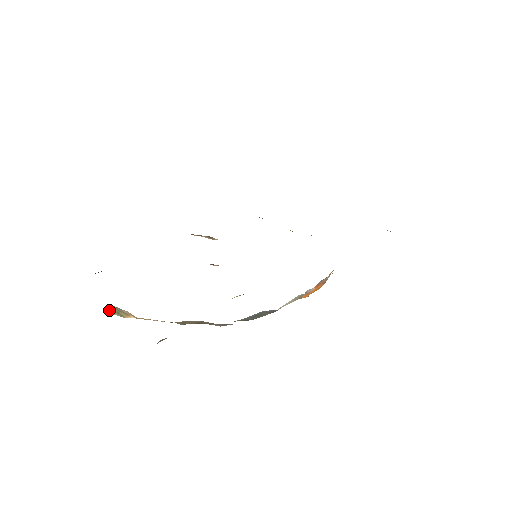
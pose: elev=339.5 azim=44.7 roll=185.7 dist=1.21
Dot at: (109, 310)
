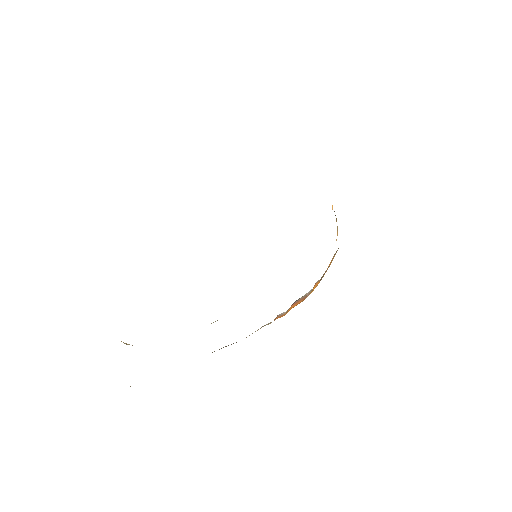
Dot at: occluded
